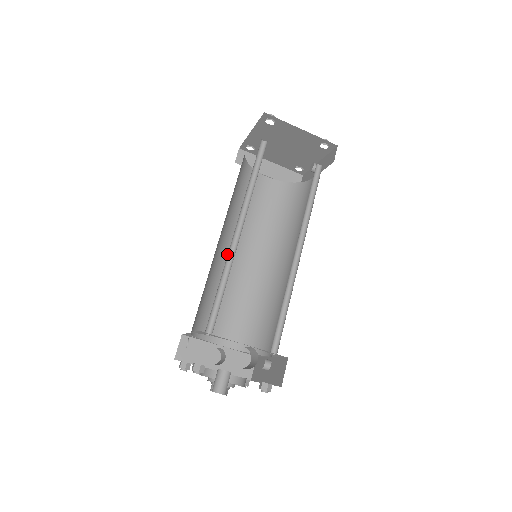
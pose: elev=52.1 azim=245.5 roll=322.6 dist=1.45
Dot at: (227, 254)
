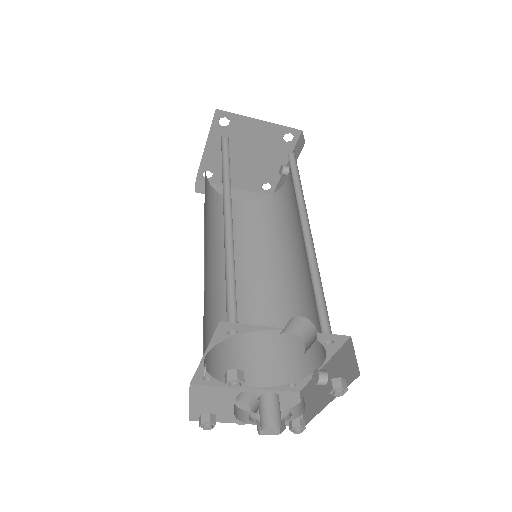
Dot at: (218, 276)
